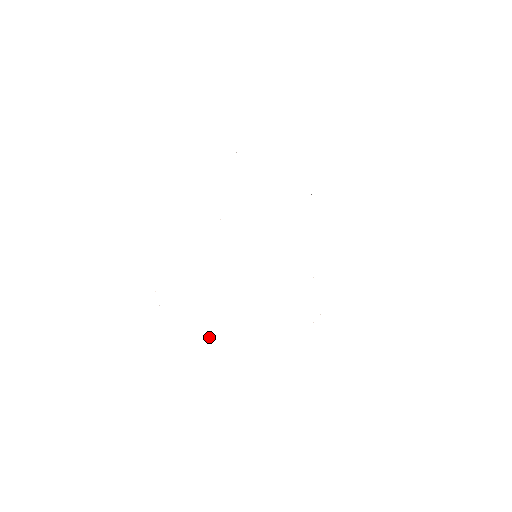
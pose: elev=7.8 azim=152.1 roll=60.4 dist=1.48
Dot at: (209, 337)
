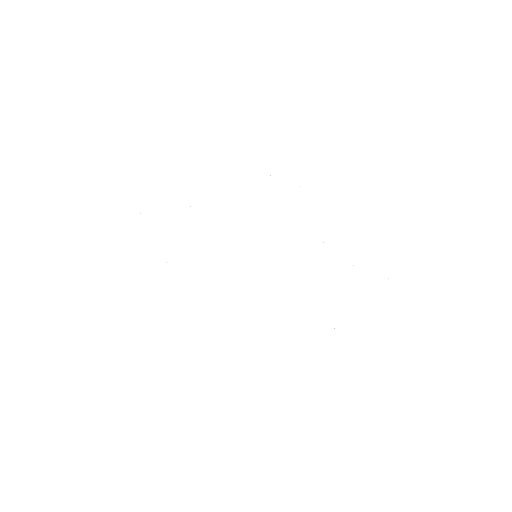
Dot at: occluded
